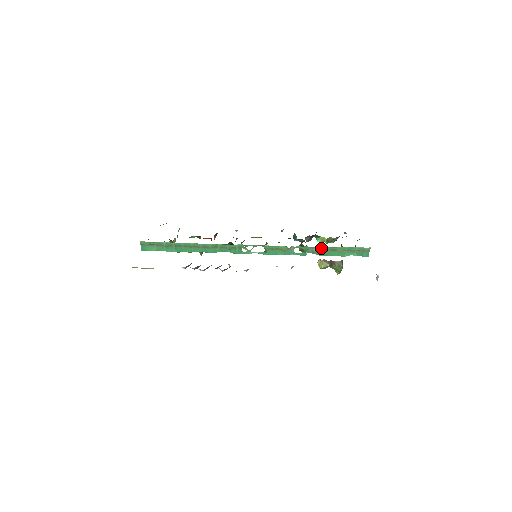
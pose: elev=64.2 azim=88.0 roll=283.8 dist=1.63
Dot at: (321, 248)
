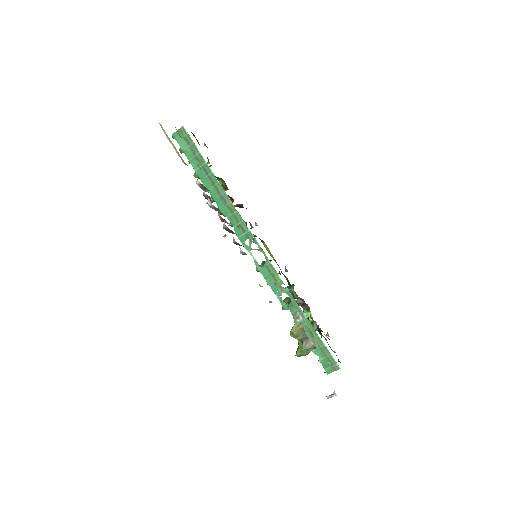
Dot at: (305, 319)
